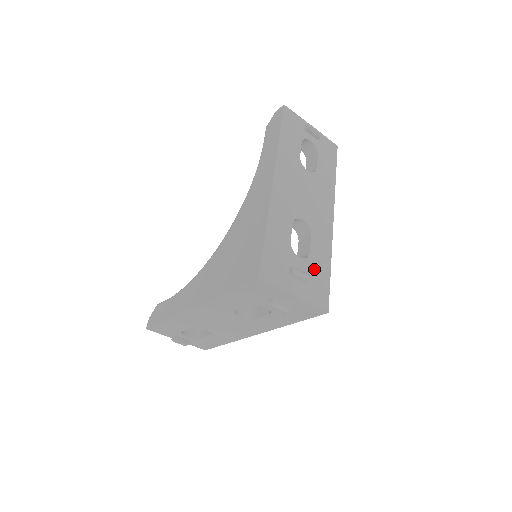
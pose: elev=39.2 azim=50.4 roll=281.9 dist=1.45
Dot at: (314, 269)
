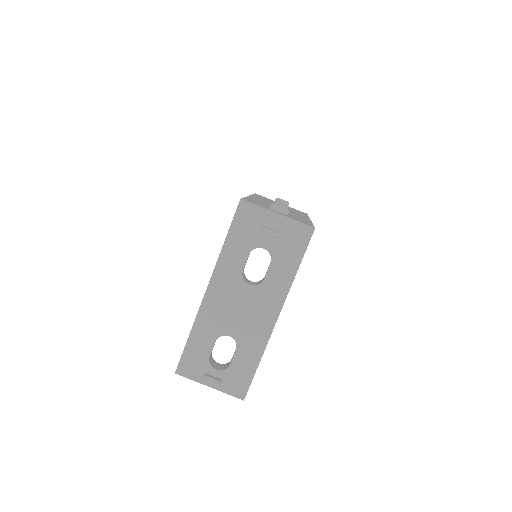
Dot at: occluded
